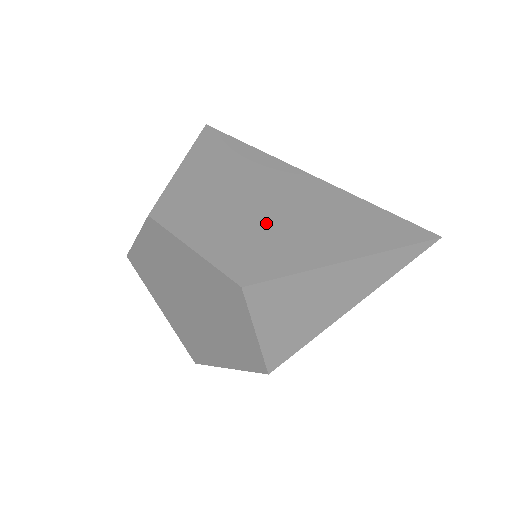
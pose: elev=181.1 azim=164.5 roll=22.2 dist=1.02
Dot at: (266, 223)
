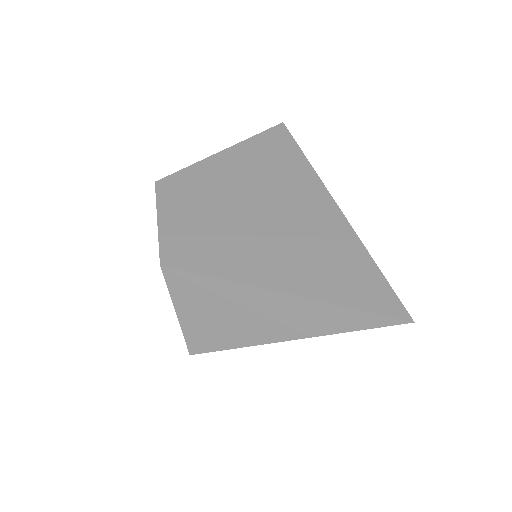
Dot at: (238, 225)
